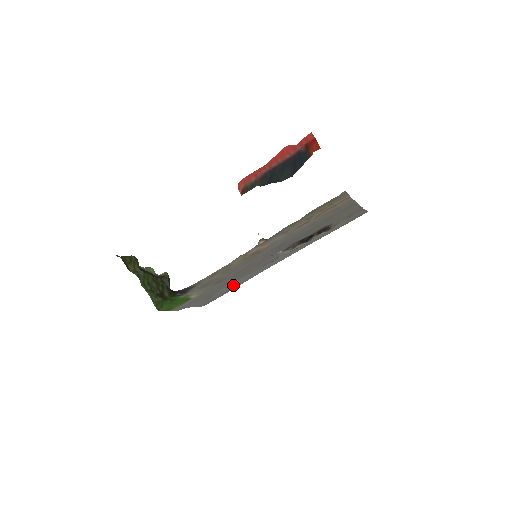
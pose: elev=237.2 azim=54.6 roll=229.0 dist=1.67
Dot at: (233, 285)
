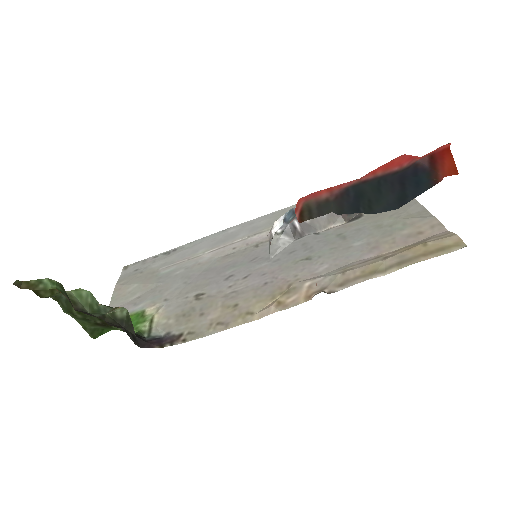
Dot at: (185, 256)
